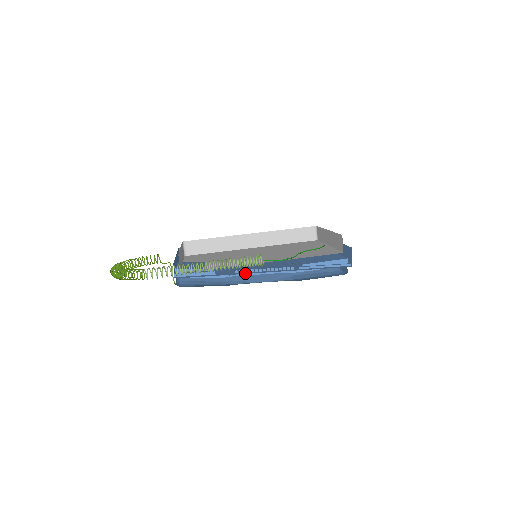
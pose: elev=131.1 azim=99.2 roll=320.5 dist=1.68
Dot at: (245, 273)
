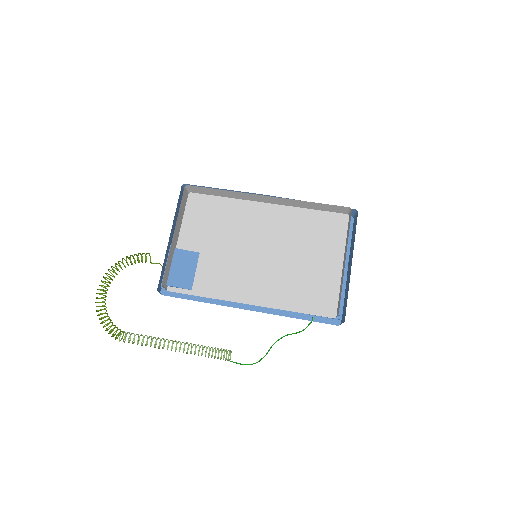
Dot at: (229, 305)
